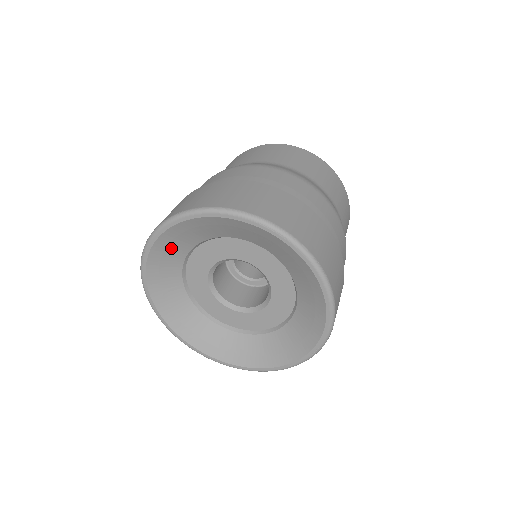
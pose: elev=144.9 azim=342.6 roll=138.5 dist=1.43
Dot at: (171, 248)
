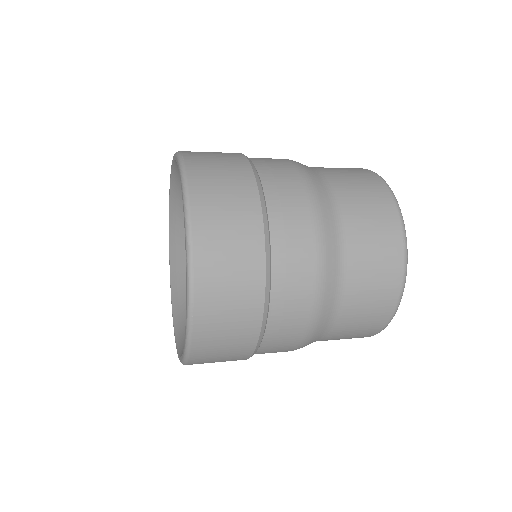
Dot at: occluded
